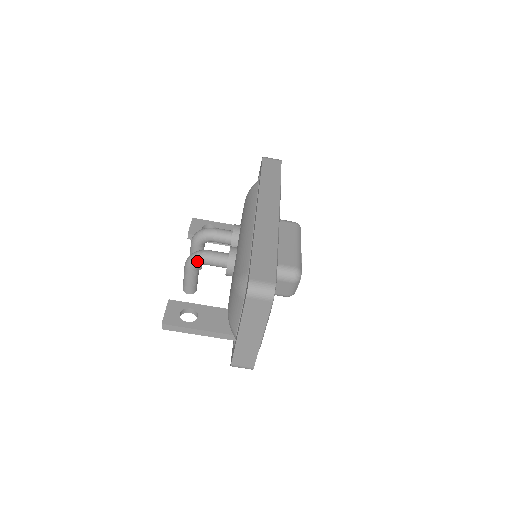
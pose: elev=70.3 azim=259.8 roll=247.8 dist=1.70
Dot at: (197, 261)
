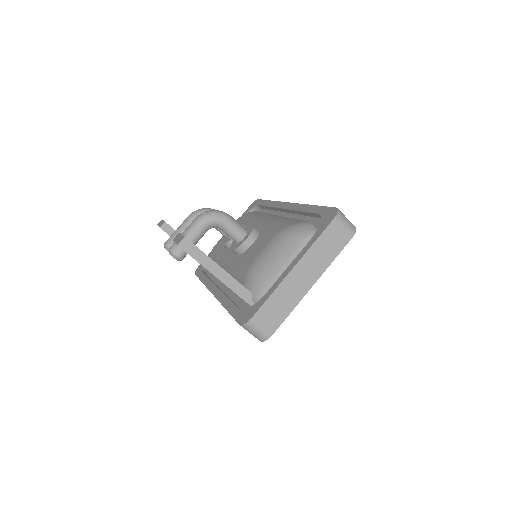
Dot at: (218, 216)
